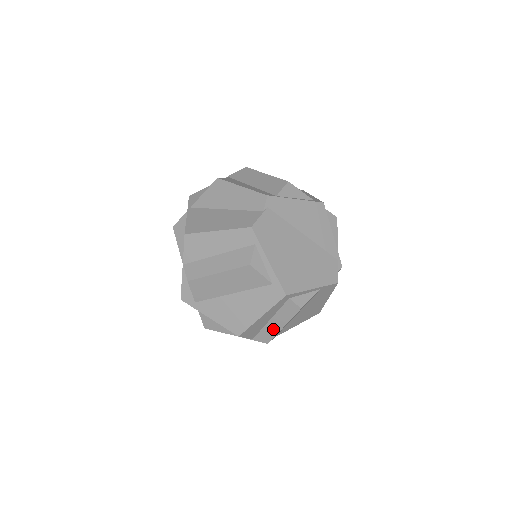
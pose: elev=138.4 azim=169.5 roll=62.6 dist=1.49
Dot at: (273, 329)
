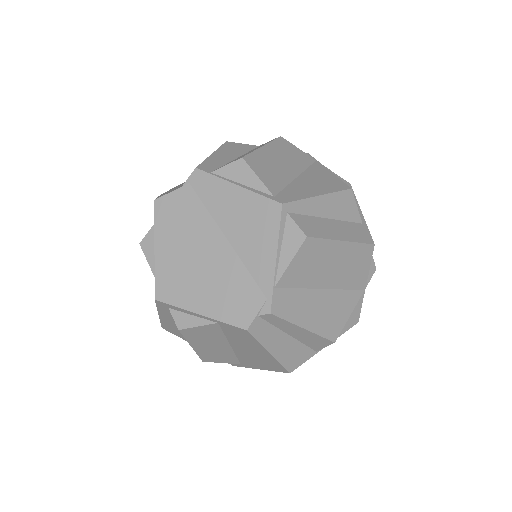
Dot at: occluded
